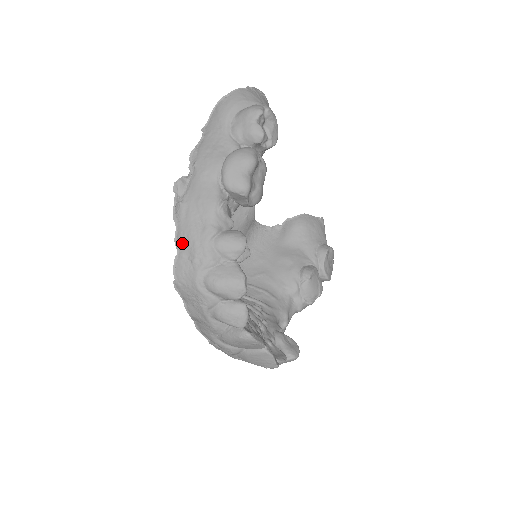
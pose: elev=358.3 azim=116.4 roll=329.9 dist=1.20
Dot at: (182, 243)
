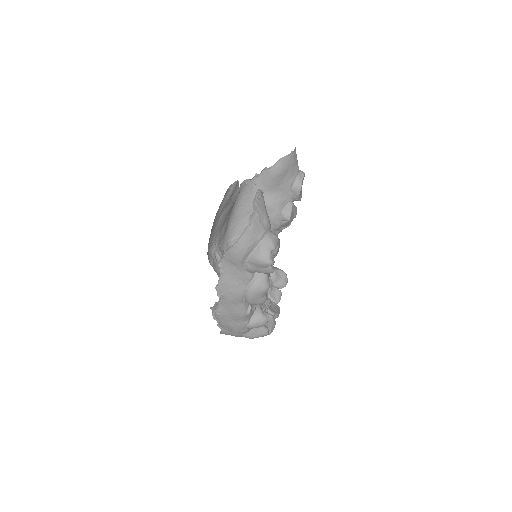
Dot at: (224, 328)
